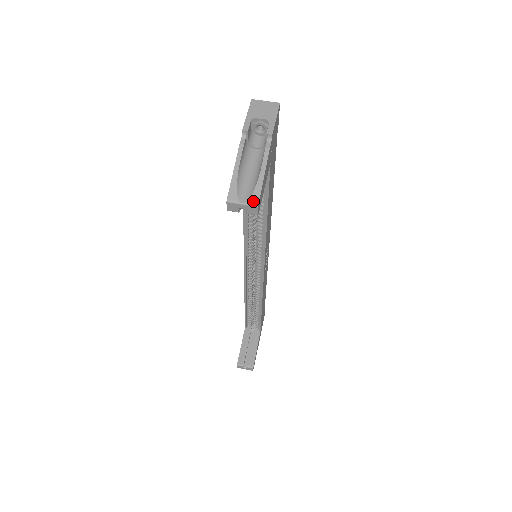
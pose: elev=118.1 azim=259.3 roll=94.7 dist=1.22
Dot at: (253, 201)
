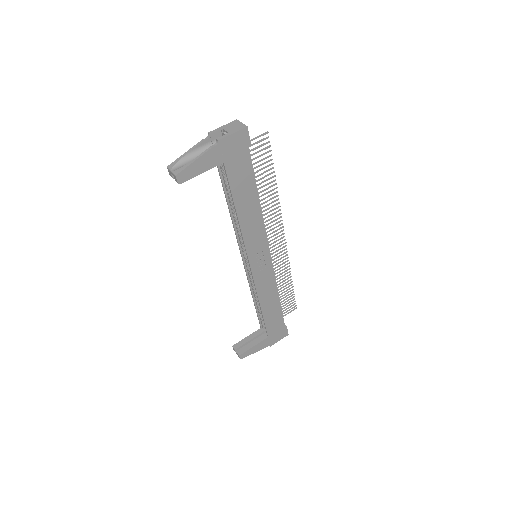
Dot at: (176, 172)
